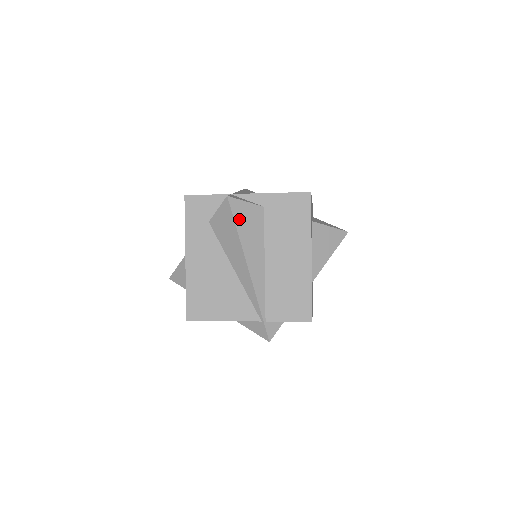
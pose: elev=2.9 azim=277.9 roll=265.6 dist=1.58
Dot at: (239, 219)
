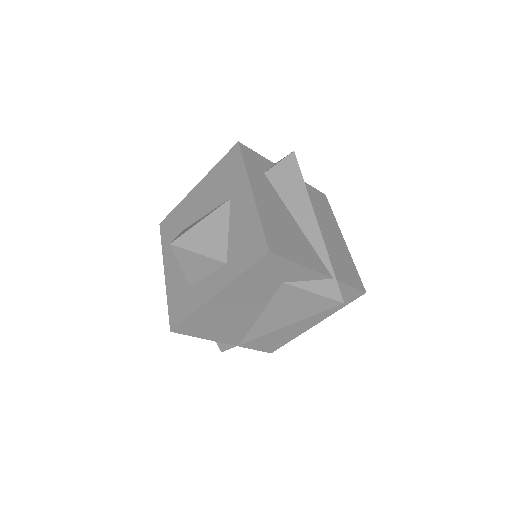
Dot at: occluded
